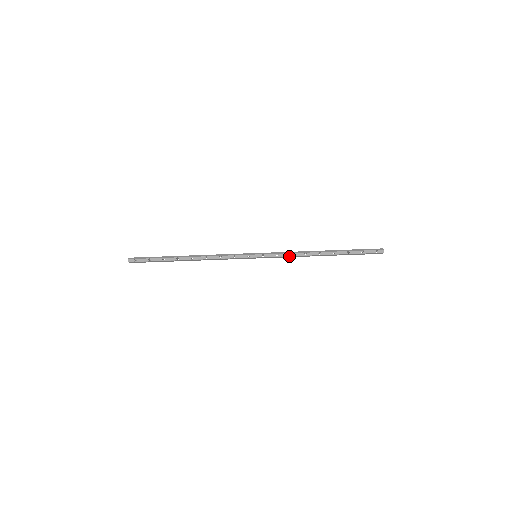
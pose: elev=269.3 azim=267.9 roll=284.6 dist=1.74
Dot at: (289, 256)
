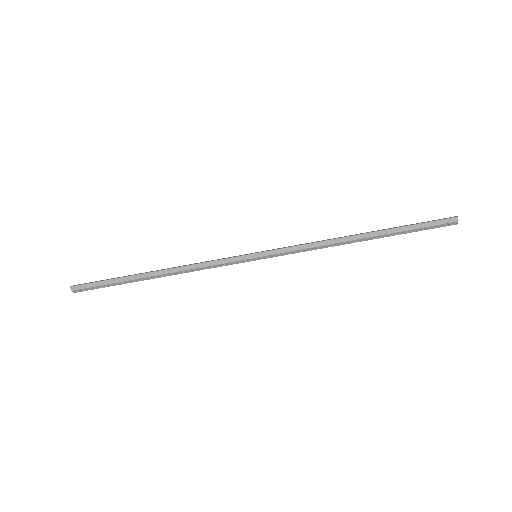
Dot at: (307, 250)
